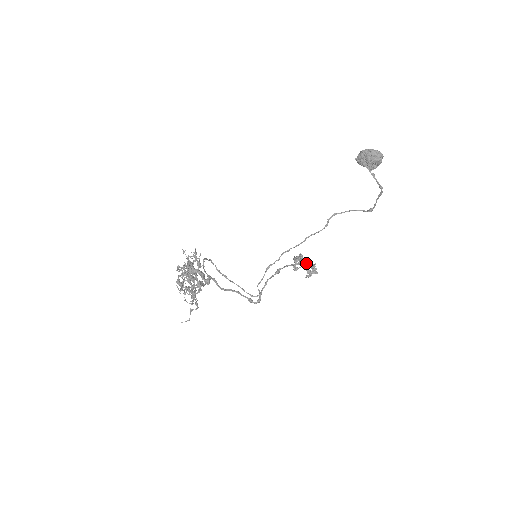
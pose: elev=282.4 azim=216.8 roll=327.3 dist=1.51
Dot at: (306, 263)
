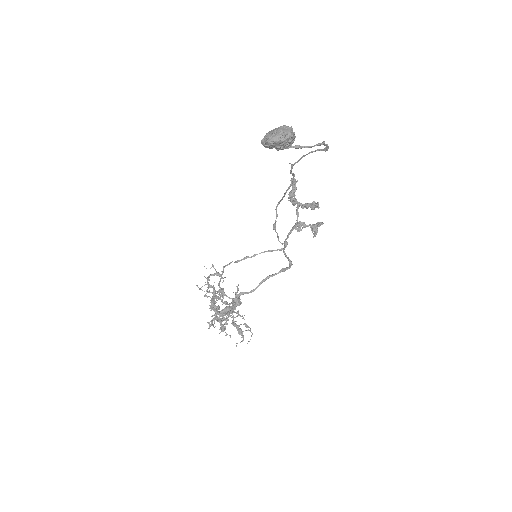
Dot at: (304, 206)
